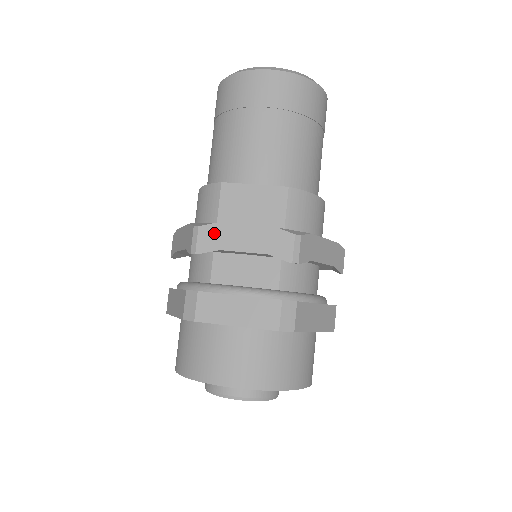
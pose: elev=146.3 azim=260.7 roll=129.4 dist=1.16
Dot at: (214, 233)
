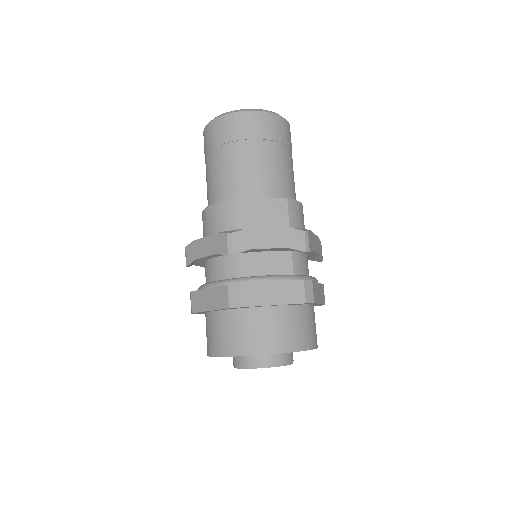
Dot at: (245, 237)
